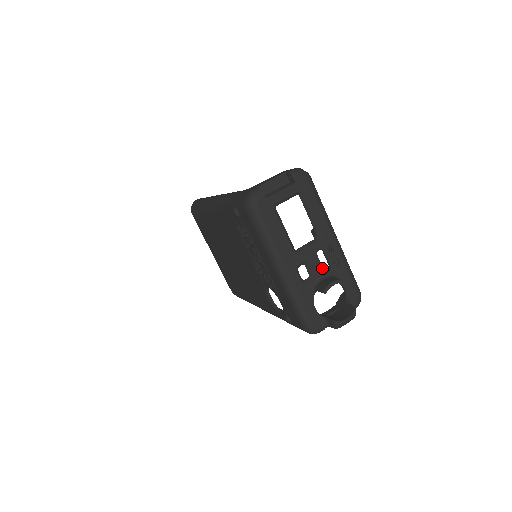
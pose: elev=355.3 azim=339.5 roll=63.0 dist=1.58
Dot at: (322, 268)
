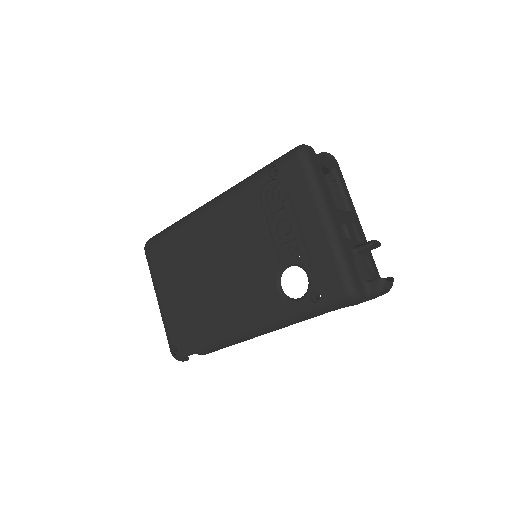
Dot at: (355, 237)
